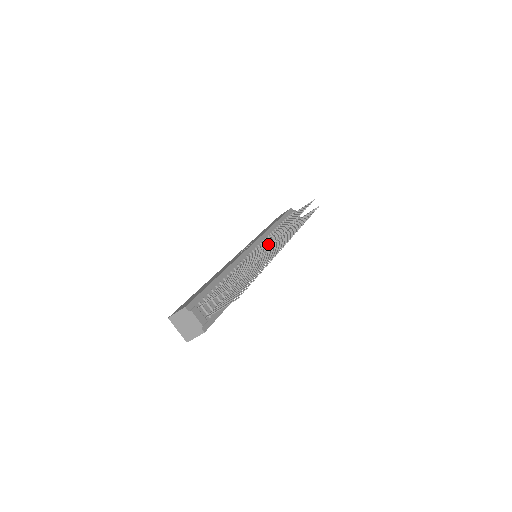
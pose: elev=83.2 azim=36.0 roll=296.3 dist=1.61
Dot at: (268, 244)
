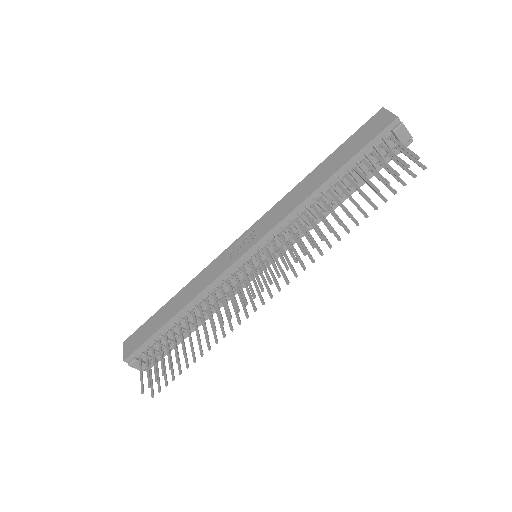
Dot at: occluded
